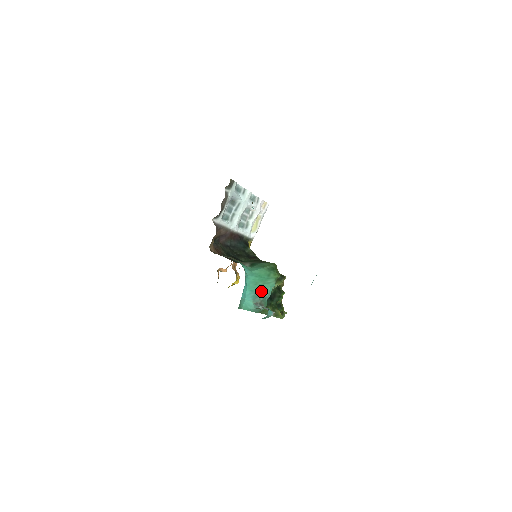
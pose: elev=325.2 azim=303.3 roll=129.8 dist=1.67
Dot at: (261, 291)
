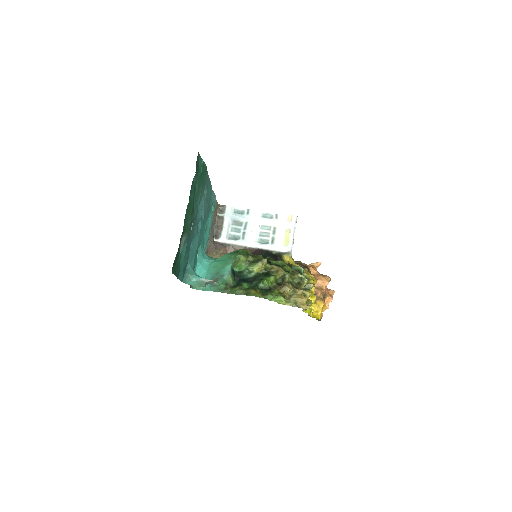
Dot at: (219, 272)
